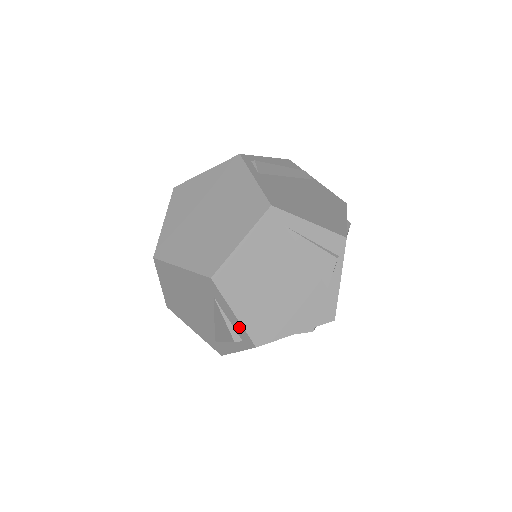
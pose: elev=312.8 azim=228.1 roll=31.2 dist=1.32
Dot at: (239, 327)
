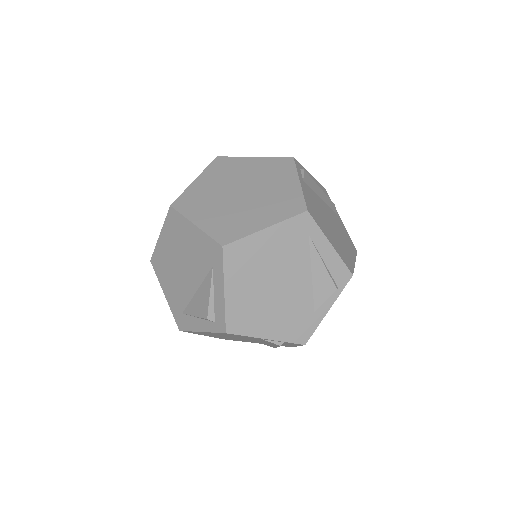
Dot at: (221, 306)
